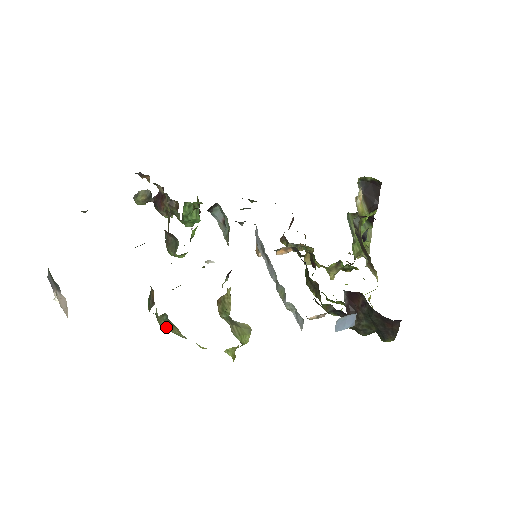
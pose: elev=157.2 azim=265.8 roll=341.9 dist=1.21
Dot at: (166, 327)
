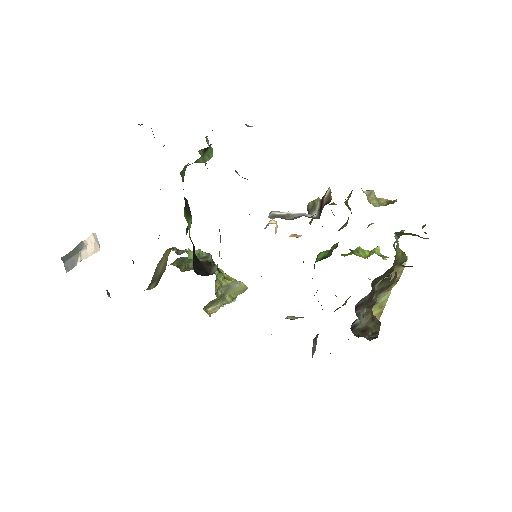
Dot at: occluded
